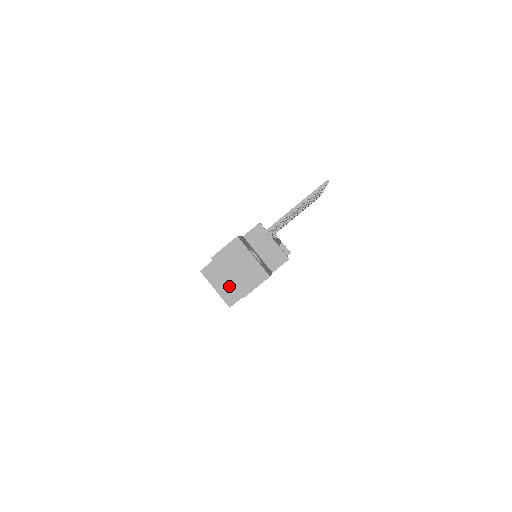
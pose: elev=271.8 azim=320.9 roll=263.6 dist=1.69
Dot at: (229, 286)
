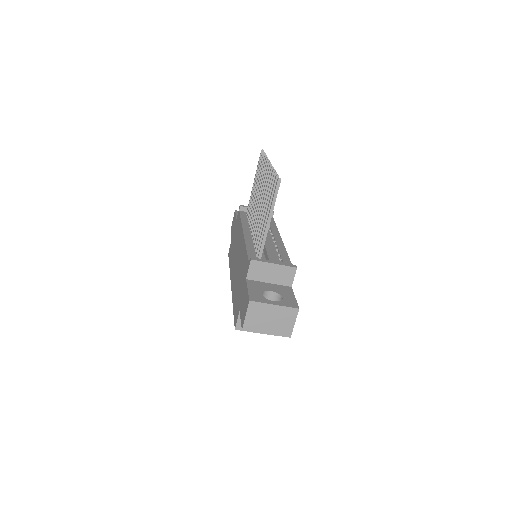
Dot at: occluded
